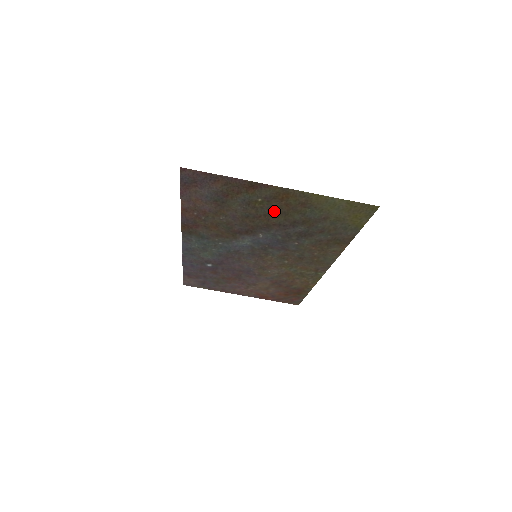
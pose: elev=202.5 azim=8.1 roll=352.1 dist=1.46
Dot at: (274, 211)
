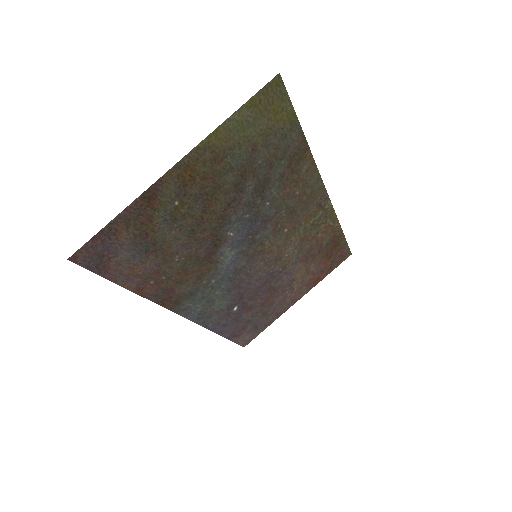
Dot at: (204, 198)
